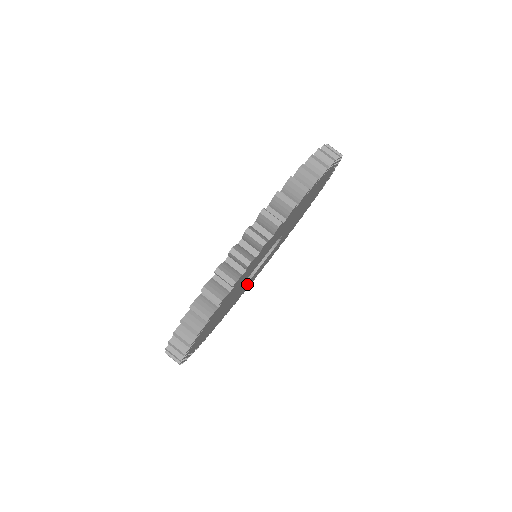
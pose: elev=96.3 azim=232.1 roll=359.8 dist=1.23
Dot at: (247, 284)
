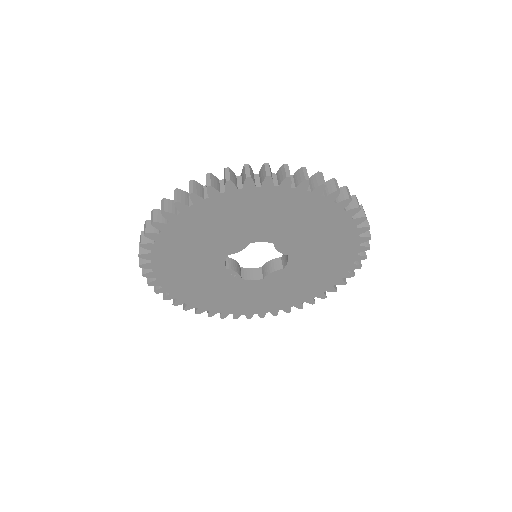
Dot at: (207, 270)
